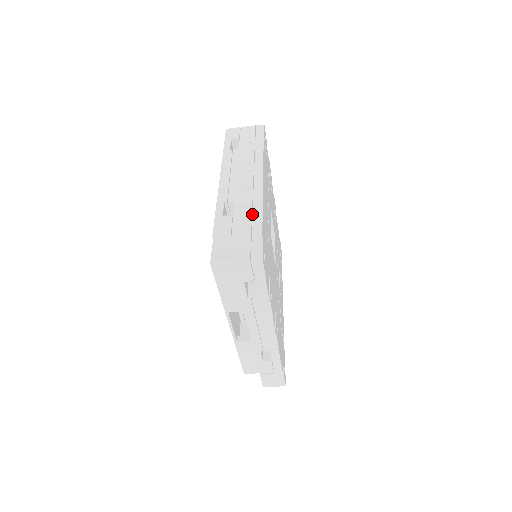
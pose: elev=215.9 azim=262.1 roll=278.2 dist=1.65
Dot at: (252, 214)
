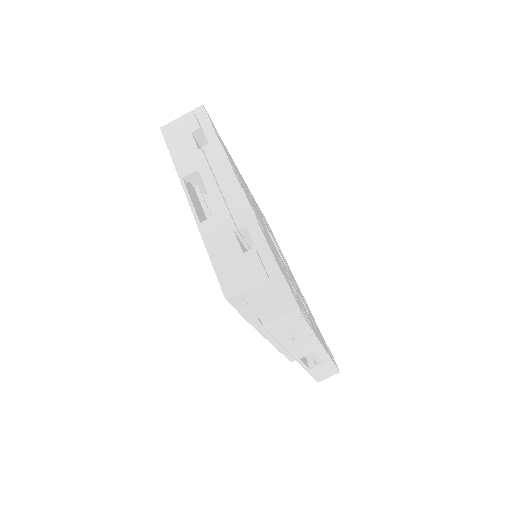
Dot at: occluded
